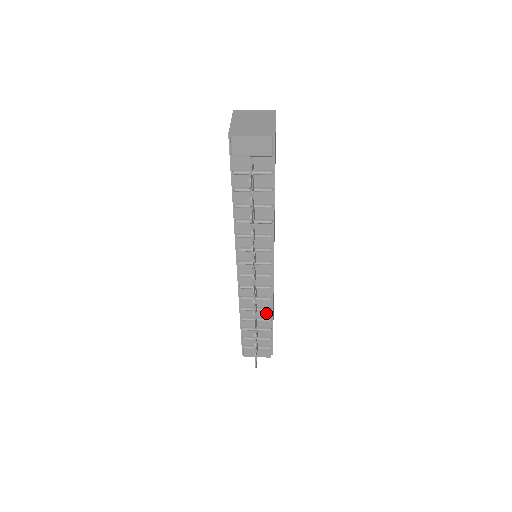
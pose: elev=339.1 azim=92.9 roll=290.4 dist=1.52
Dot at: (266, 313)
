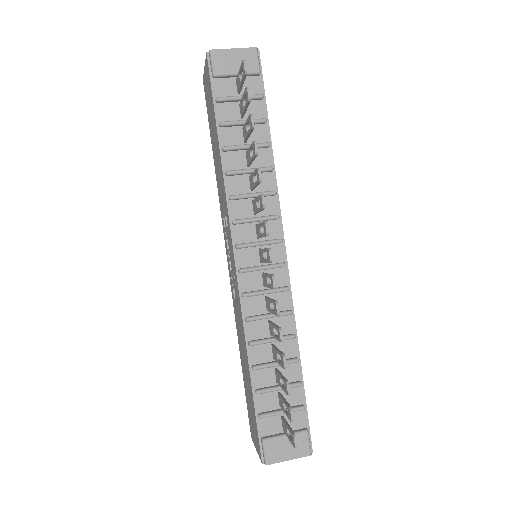
Dot at: (288, 348)
